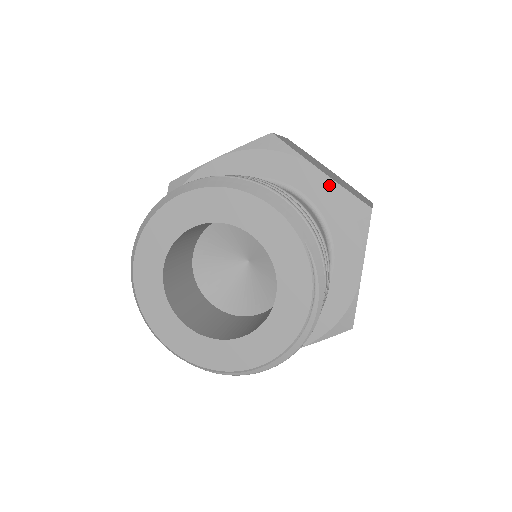
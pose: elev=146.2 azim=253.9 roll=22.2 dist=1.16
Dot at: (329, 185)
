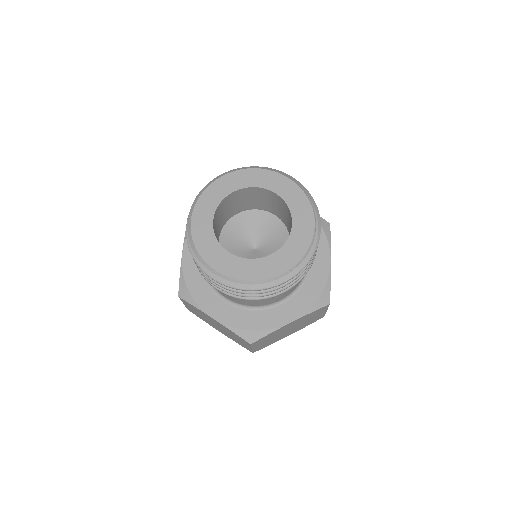
Dot at: occluded
